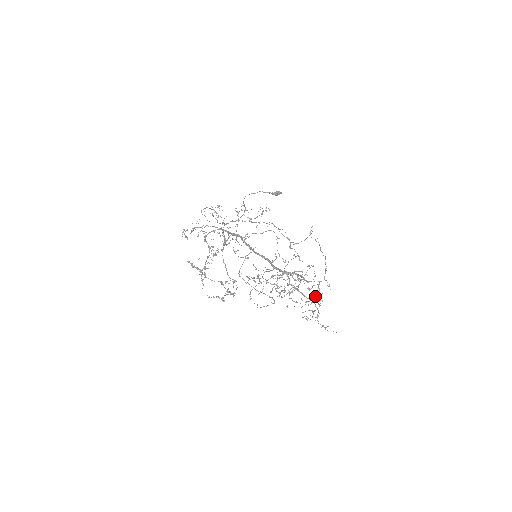
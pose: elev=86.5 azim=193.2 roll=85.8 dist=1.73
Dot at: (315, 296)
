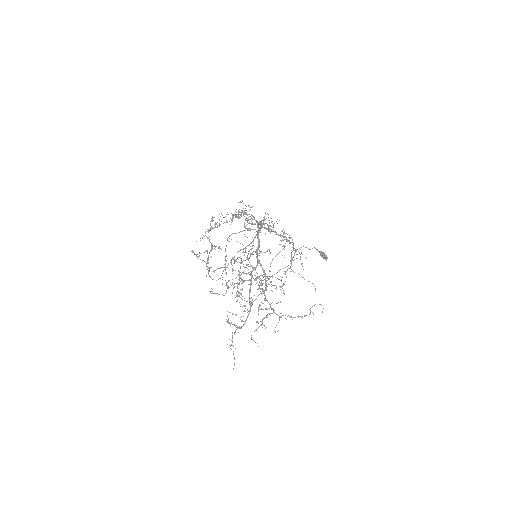
Dot at: (257, 321)
